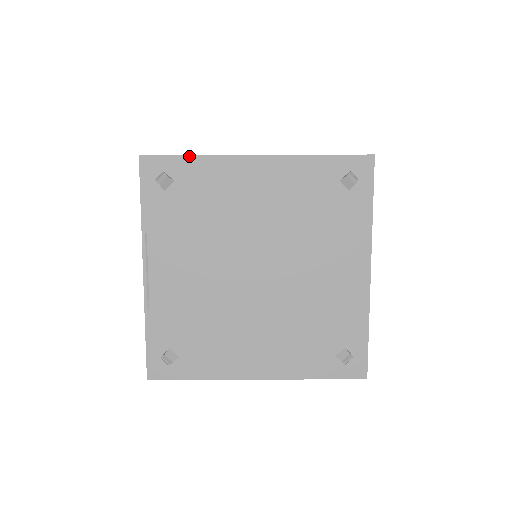
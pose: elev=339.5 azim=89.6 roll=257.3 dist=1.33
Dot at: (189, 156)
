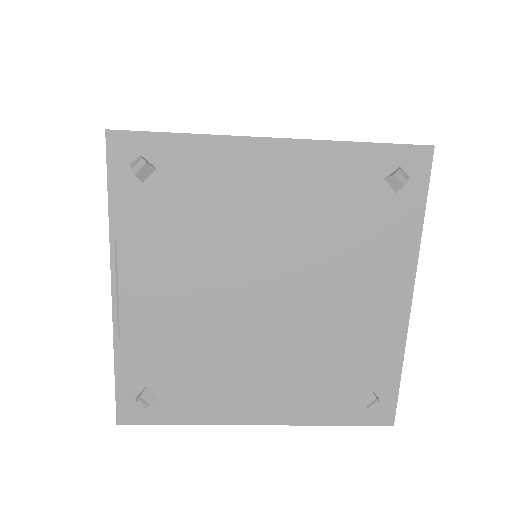
Dot at: (178, 135)
